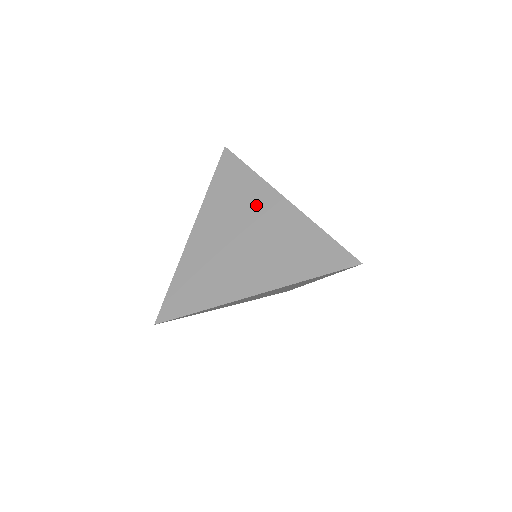
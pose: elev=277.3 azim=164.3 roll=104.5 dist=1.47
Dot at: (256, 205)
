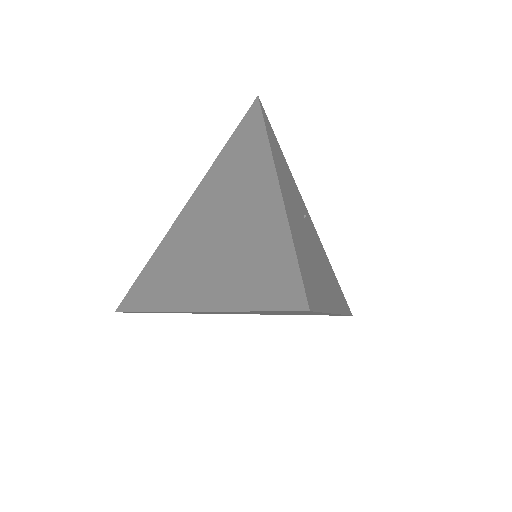
Dot at: (246, 182)
